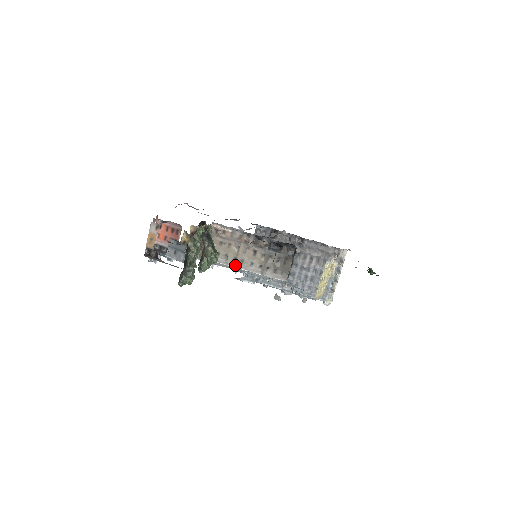
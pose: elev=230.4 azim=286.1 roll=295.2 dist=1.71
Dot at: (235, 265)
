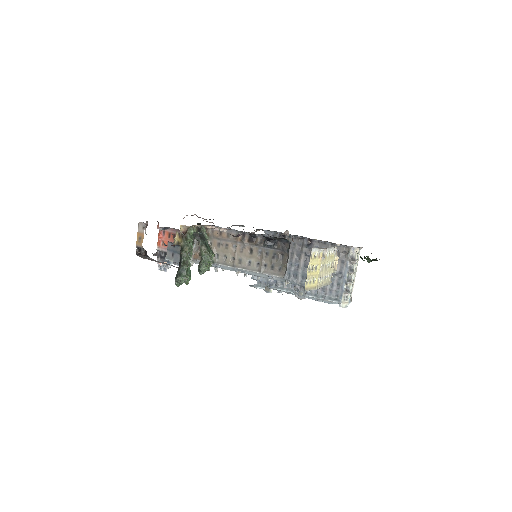
Dot at: (234, 265)
